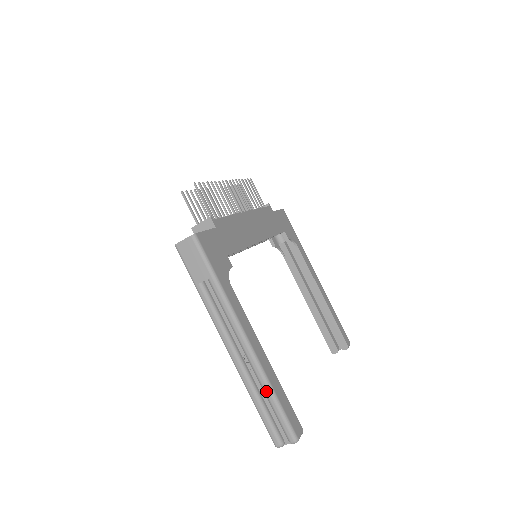
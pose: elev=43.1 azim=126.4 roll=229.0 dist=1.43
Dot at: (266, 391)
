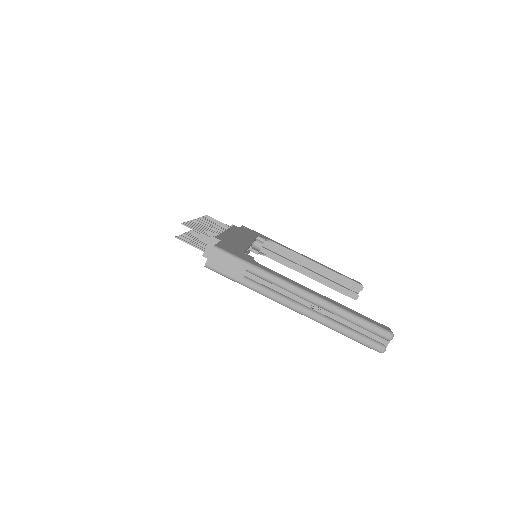
Dot at: (345, 316)
